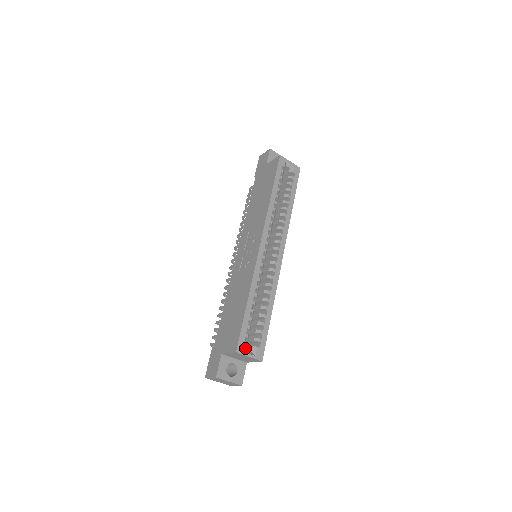
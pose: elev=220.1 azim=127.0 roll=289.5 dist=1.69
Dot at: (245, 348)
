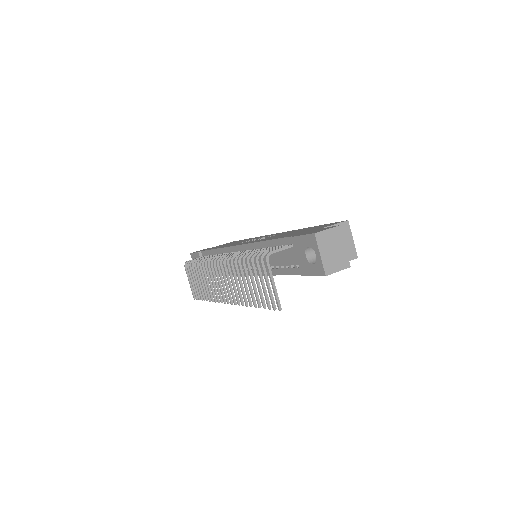
Dot at: occluded
